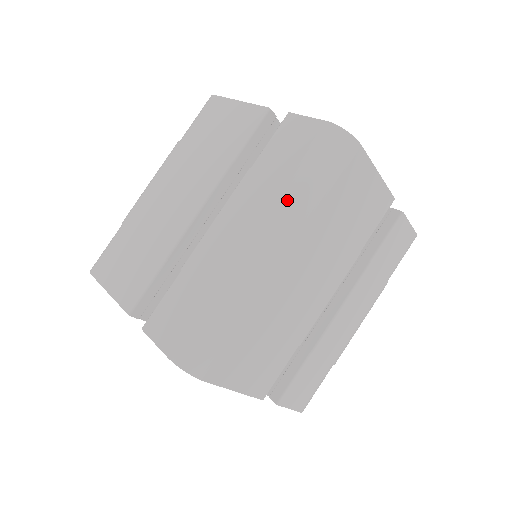
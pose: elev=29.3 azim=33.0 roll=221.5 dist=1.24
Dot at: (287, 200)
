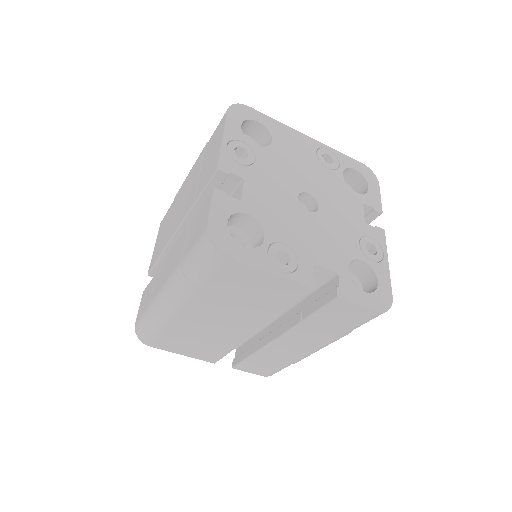
Dot at: (177, 276)
